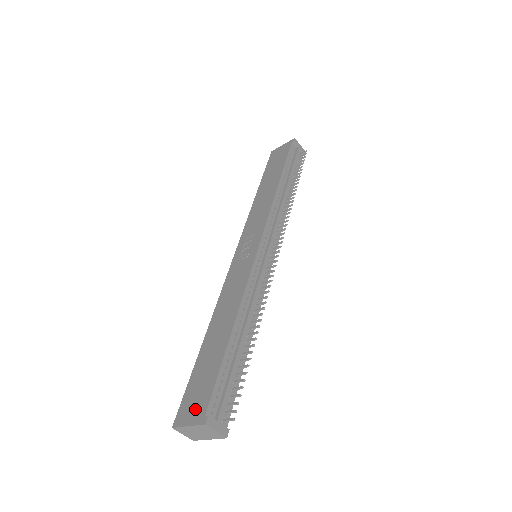
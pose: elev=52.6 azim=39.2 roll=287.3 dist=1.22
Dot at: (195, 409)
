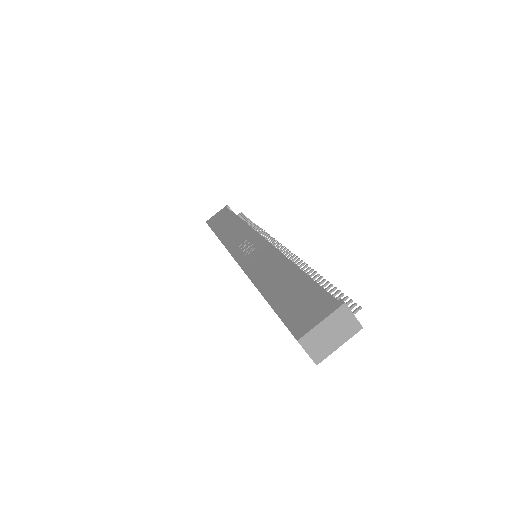
Dot at: (315, 311)
